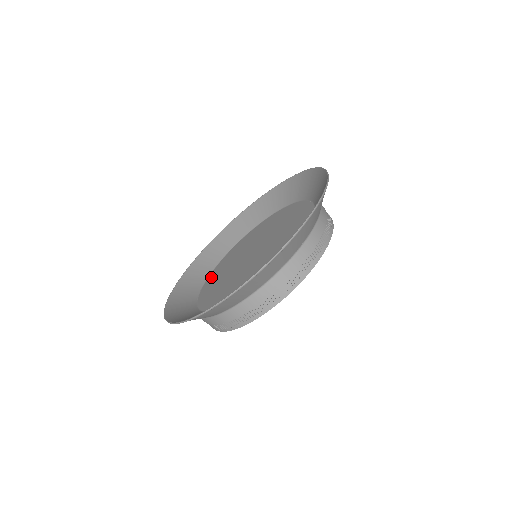
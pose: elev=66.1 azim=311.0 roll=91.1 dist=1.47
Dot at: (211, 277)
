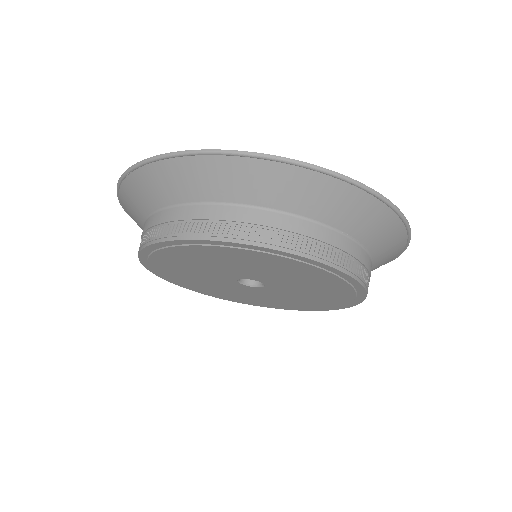
Dot at: occluded
